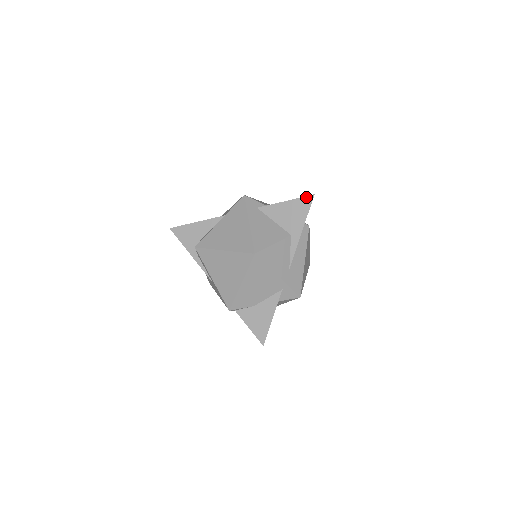
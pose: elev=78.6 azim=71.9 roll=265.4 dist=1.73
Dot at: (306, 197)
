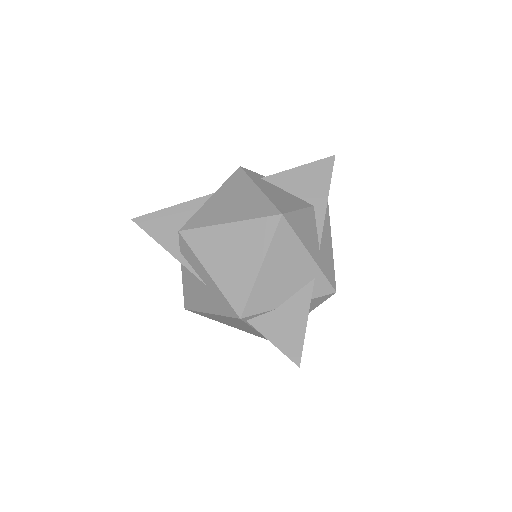
Dot at: (325, 159)
